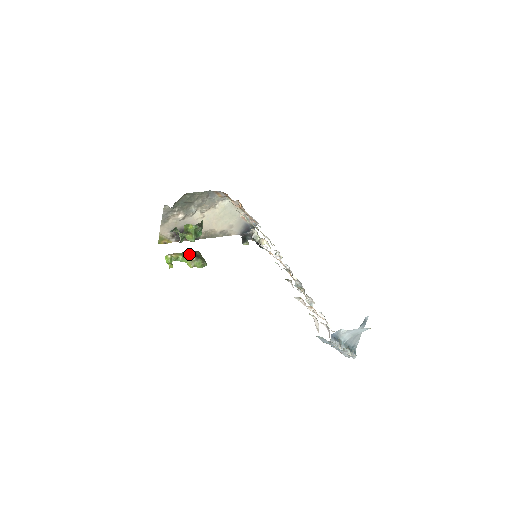
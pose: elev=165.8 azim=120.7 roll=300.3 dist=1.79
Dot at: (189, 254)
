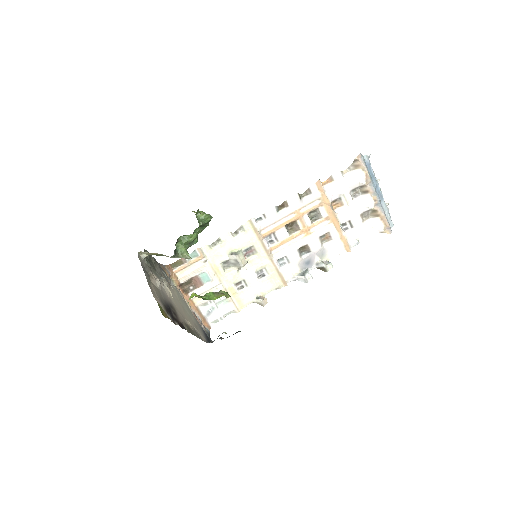
Dot at: (206, 293)
